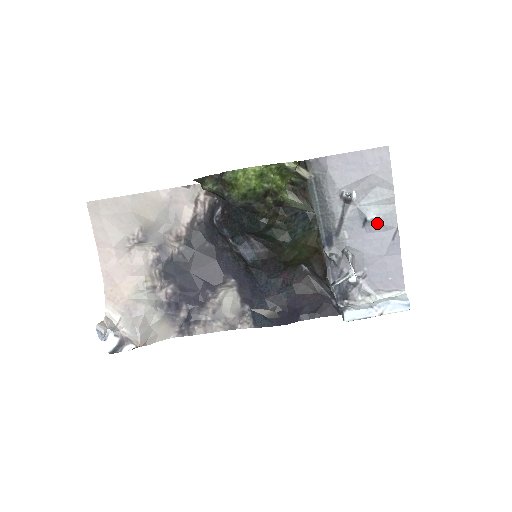
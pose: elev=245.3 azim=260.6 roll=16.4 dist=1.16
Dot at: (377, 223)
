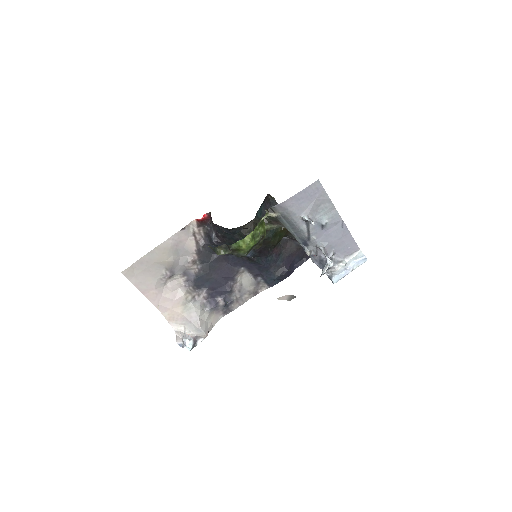
Dot at: (330, 224)
